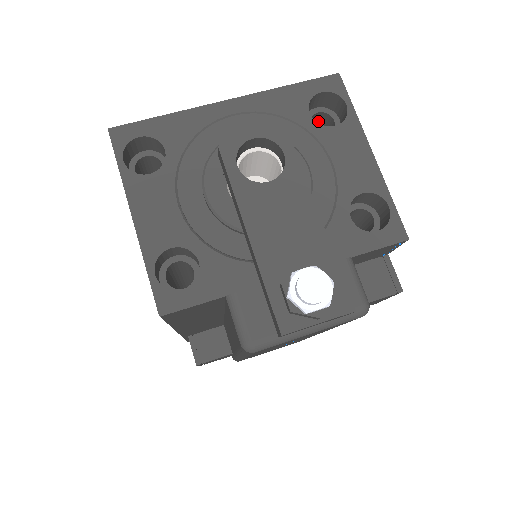
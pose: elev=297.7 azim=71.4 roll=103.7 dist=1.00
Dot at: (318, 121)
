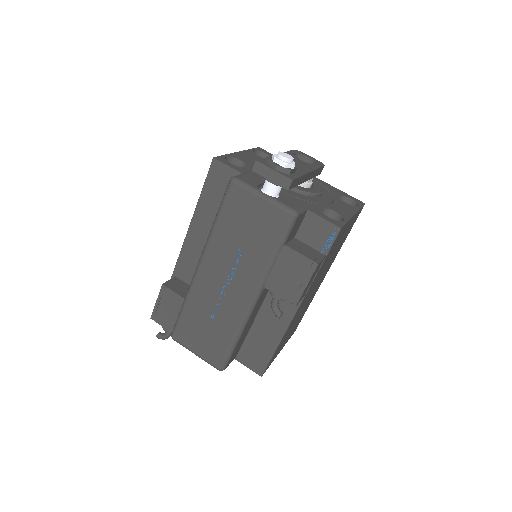
Dot at: occluded
